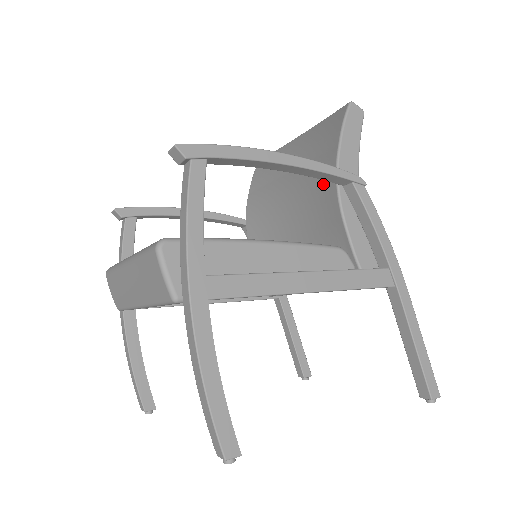
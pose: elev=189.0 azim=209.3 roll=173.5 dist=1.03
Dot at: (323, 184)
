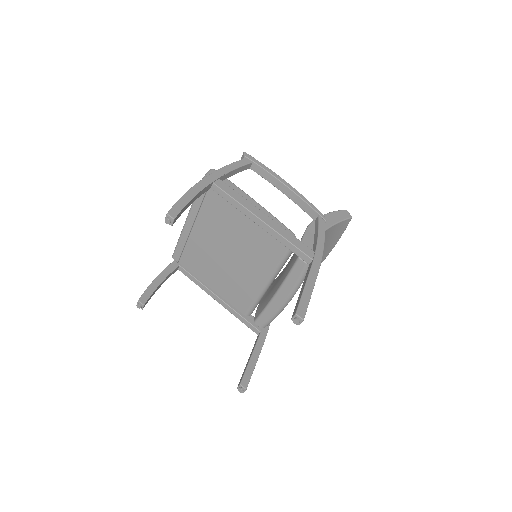
Dot at: occluded
